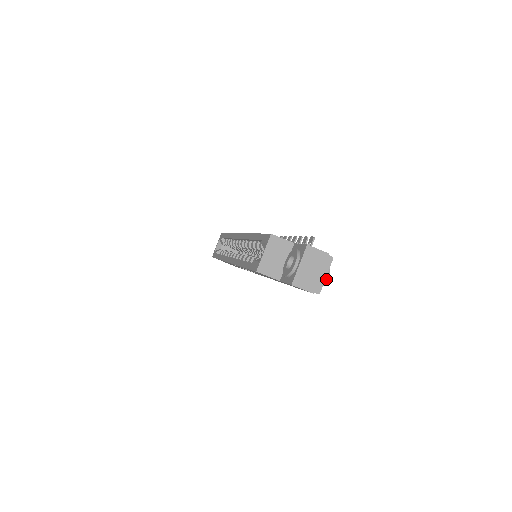
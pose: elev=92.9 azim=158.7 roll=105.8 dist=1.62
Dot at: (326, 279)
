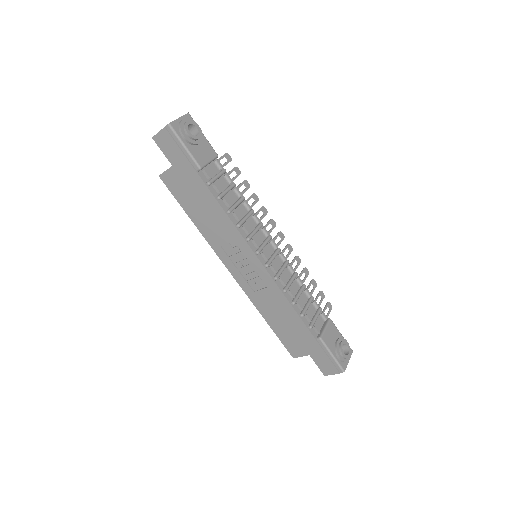
Dot at: (181, 121)
